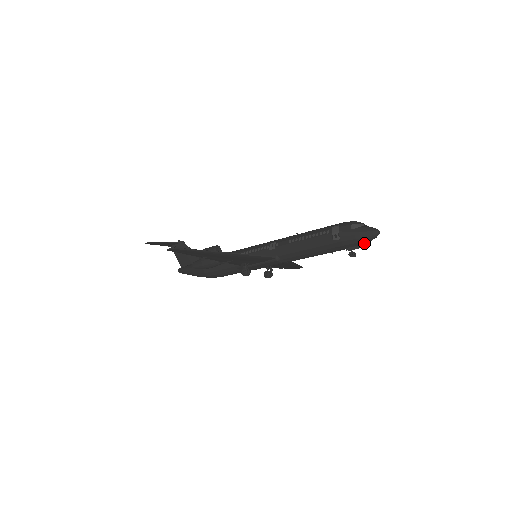
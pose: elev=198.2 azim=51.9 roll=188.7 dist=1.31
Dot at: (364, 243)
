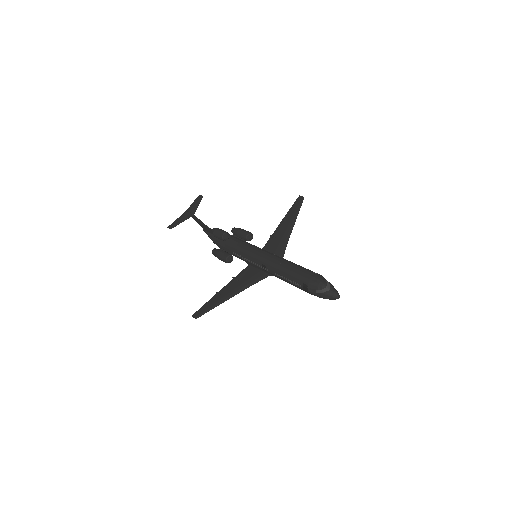
Dot at: occluded
